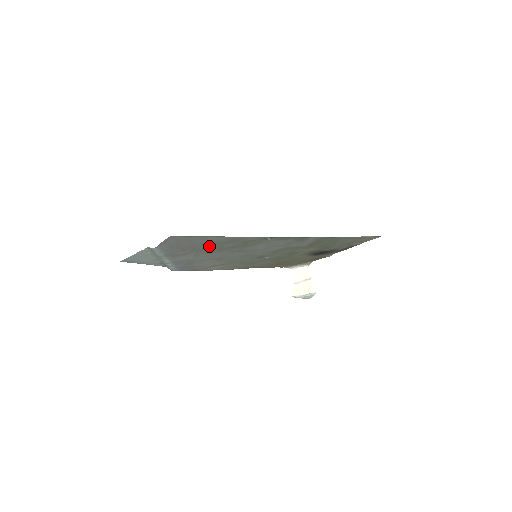
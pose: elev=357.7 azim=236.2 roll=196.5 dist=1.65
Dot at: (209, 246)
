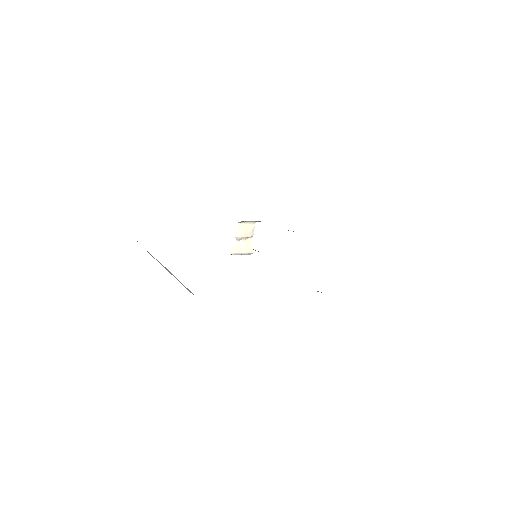
Dot at: occluded
